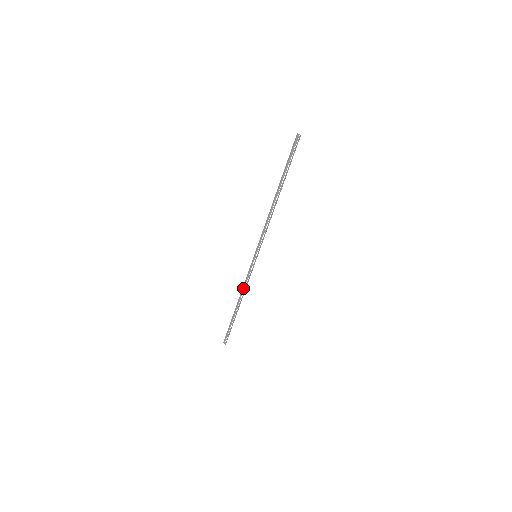
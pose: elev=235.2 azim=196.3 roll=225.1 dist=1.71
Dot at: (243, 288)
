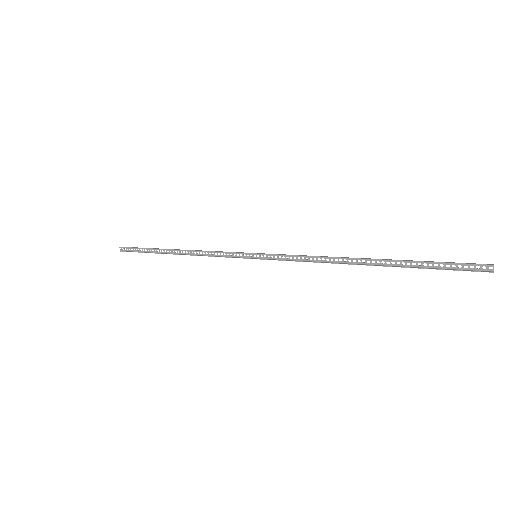
Dot at: (201, 250)
